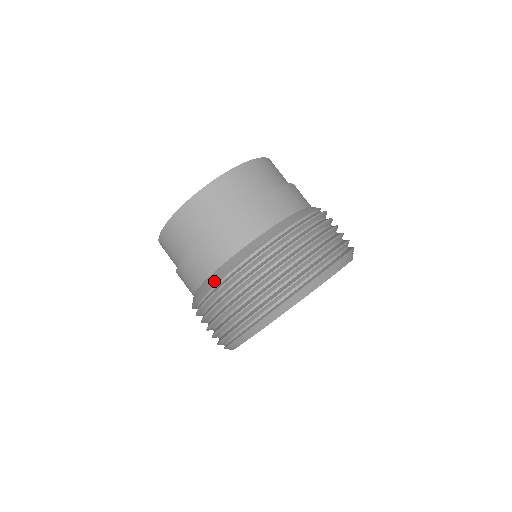
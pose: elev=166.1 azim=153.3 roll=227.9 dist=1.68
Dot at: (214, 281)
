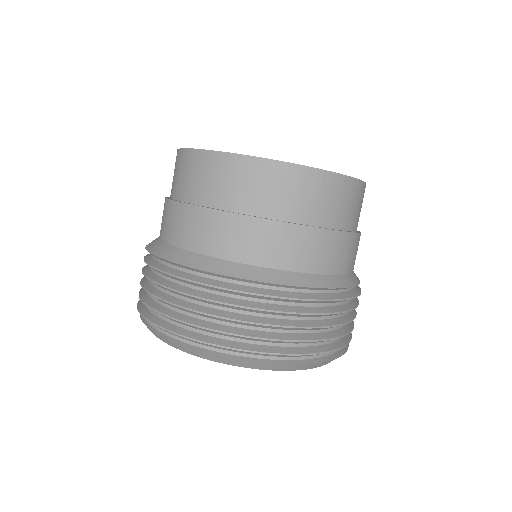
Dot at: (273, 282)
